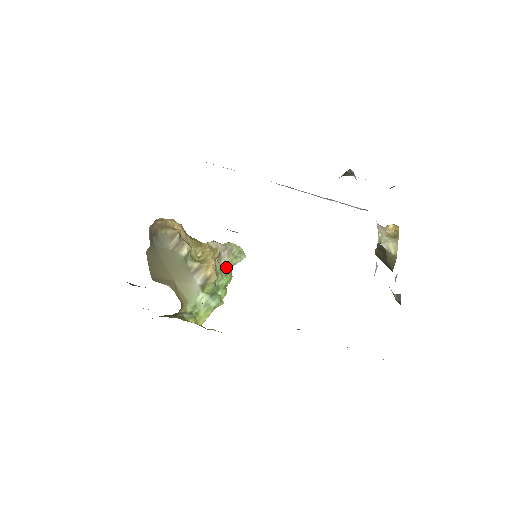
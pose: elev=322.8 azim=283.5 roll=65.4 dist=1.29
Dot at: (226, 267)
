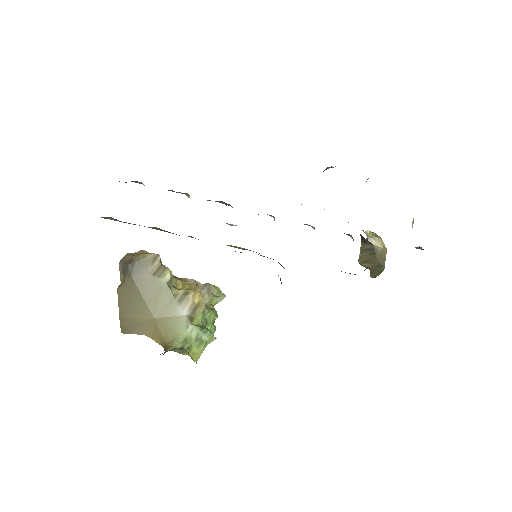
Dot at: (208, 305)
